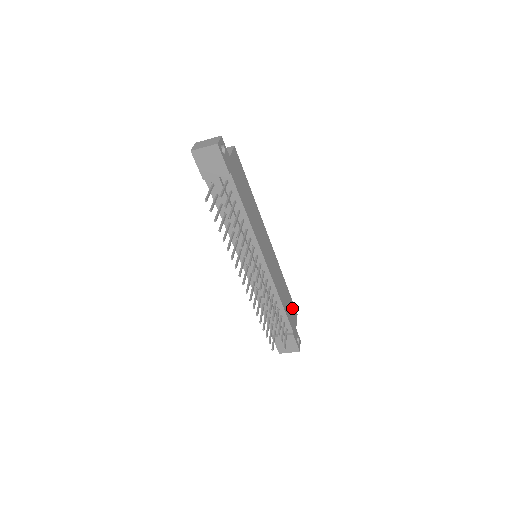
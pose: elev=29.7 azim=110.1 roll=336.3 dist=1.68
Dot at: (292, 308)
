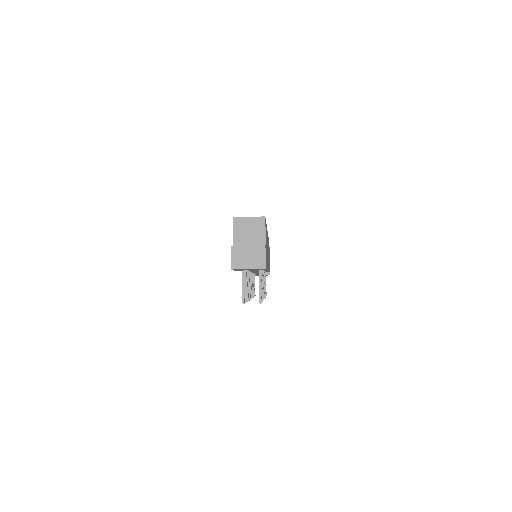
Dot at: occluded
